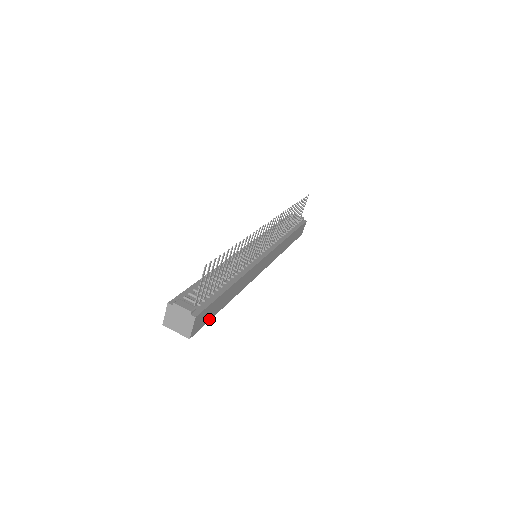
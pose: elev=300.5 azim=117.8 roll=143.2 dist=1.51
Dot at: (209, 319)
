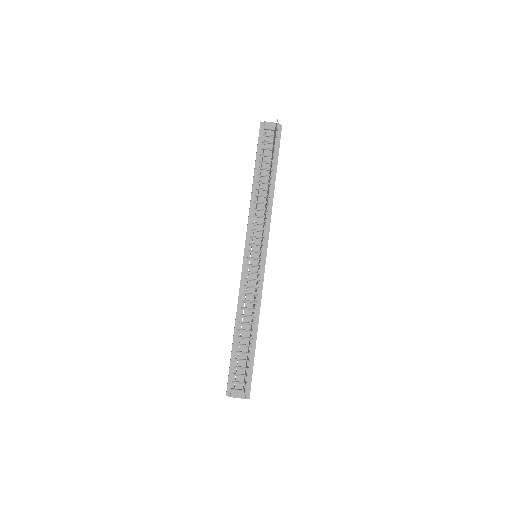
Dot at: occluded
